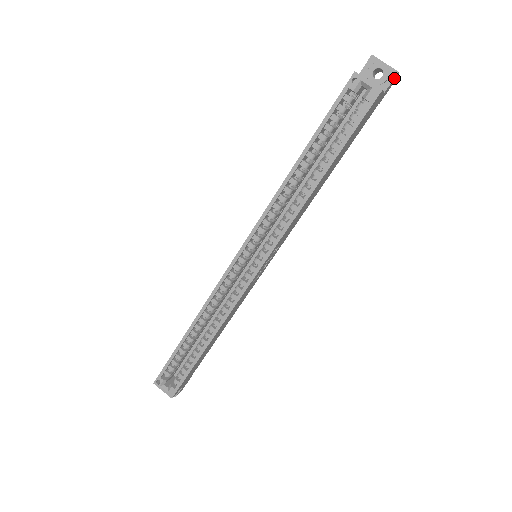
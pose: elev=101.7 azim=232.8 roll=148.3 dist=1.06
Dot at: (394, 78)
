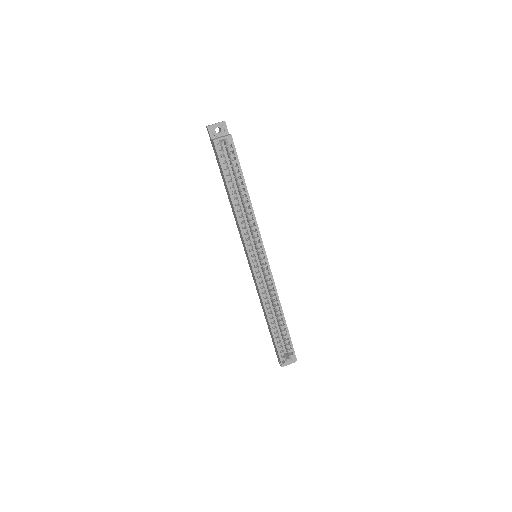
Dot at: (226, 125)
